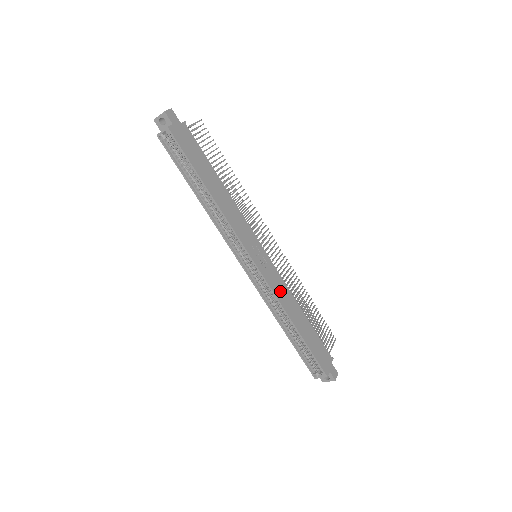
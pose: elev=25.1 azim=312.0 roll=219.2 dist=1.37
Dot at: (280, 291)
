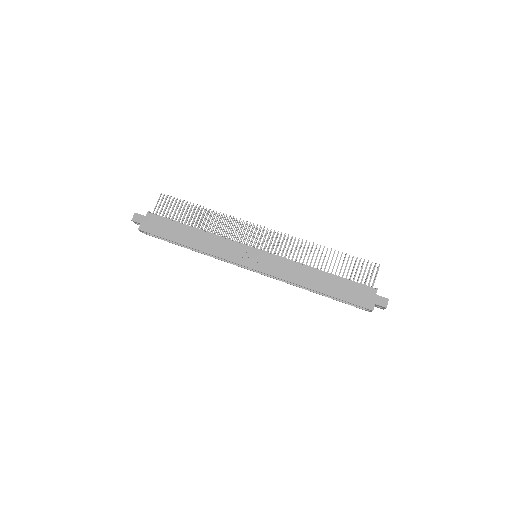
Dot at: (286, 272)
